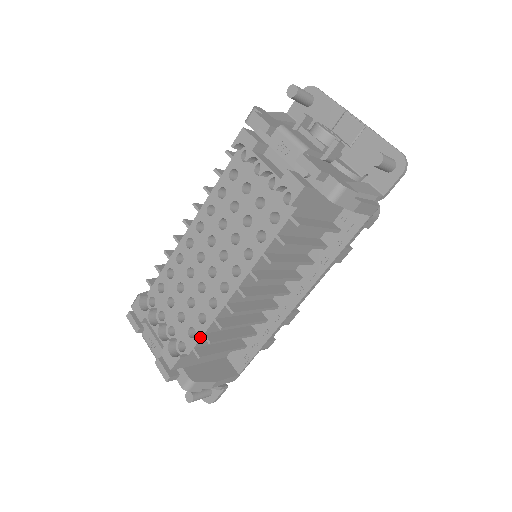
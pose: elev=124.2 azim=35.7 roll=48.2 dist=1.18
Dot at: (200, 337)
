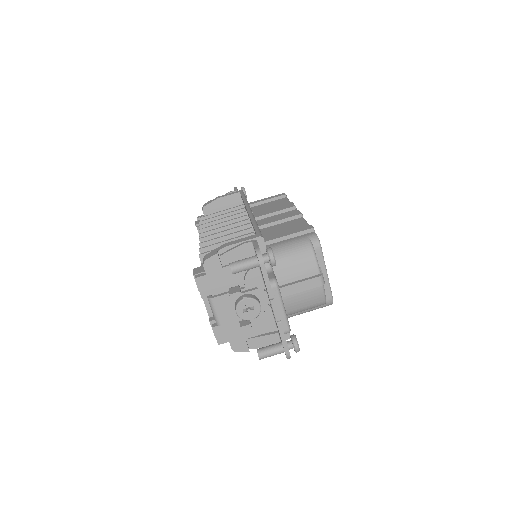
Dot at: occluded
